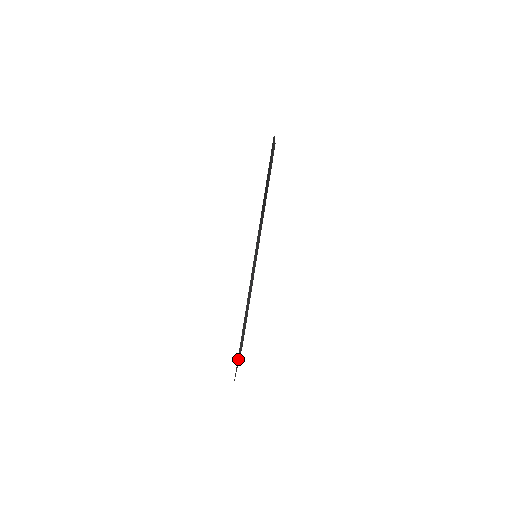
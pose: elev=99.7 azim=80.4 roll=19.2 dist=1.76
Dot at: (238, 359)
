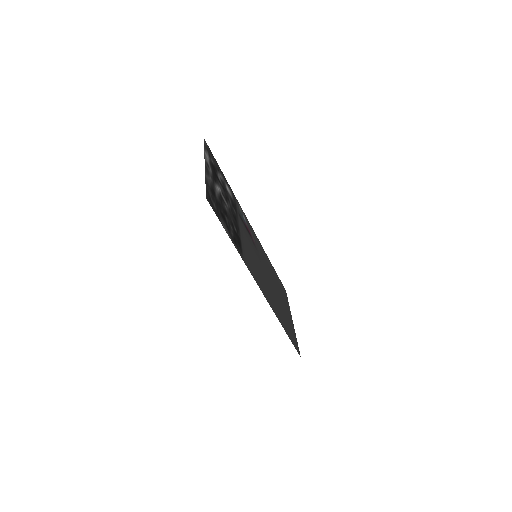
Dot at: (292, 331)
